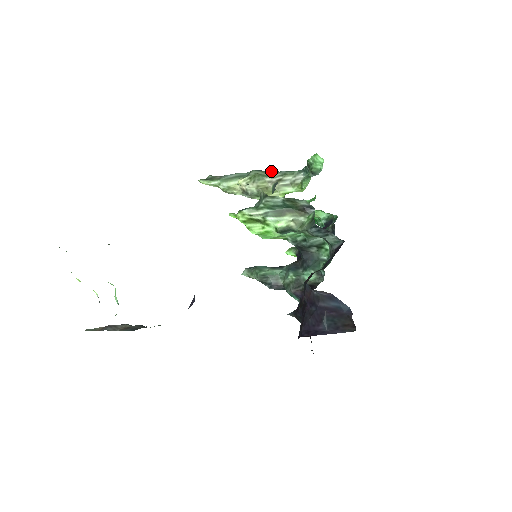
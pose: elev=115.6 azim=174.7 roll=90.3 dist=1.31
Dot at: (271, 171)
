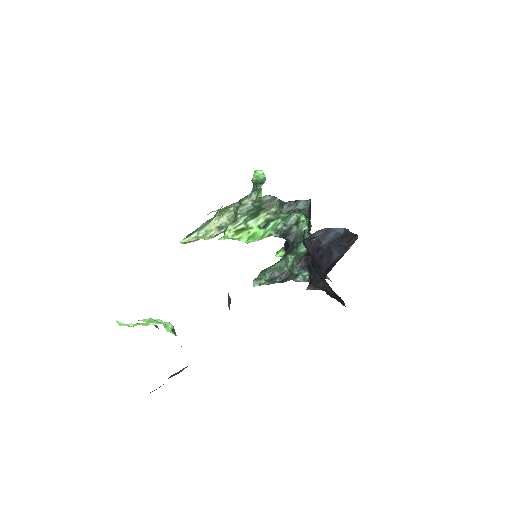
Dot at: (231, 204)
